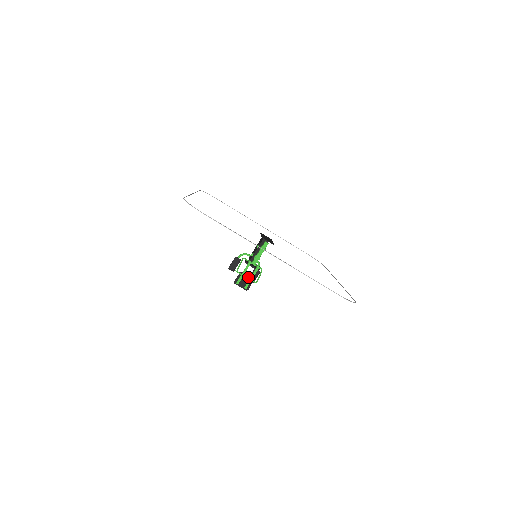
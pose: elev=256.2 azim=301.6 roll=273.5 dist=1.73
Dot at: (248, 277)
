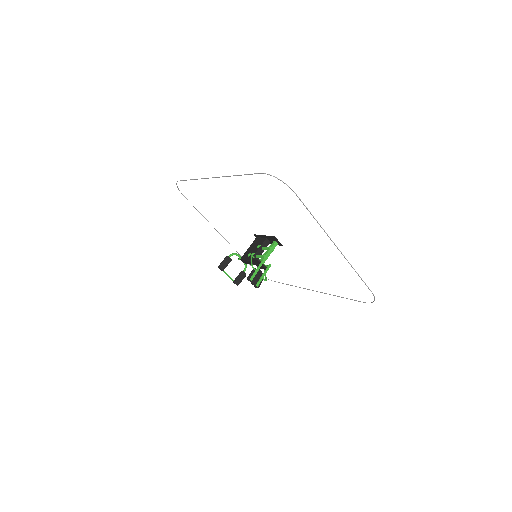
Dot at: (260, 274)
